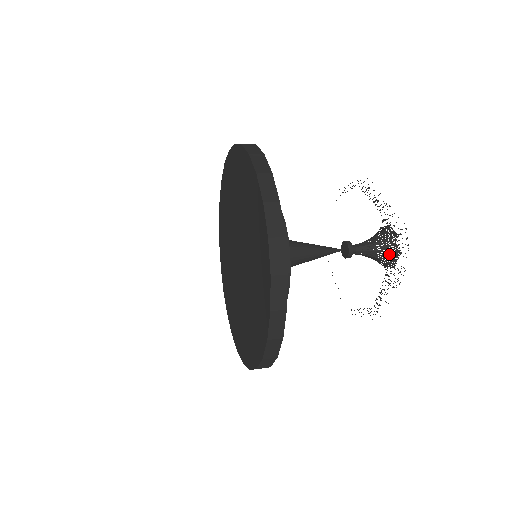
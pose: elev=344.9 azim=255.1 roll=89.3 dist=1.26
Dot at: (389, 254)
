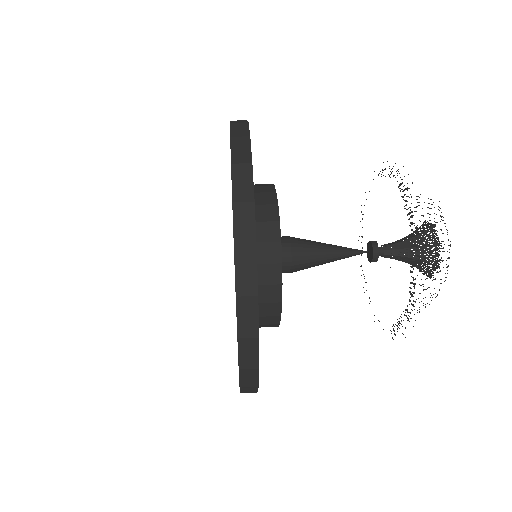
Dot at: (420, 270)
